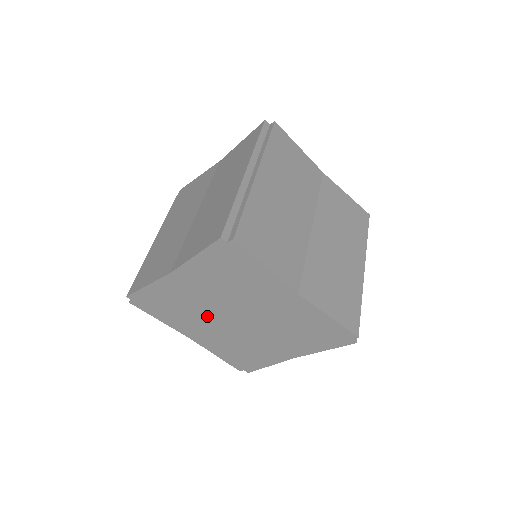
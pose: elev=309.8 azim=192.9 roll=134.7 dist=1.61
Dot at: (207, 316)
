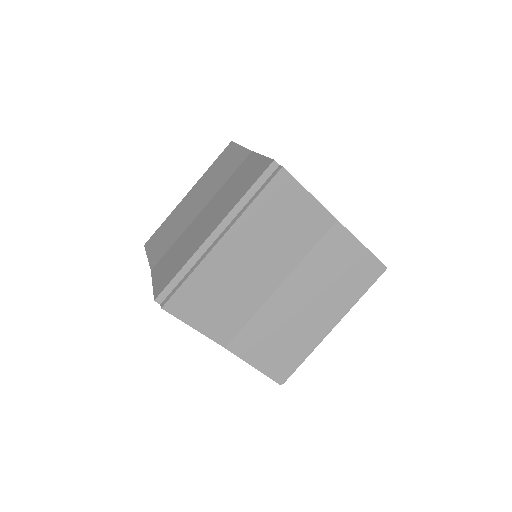
Dot at: occluded
